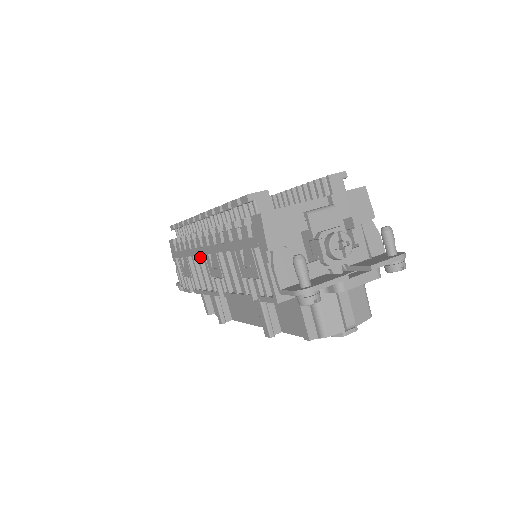
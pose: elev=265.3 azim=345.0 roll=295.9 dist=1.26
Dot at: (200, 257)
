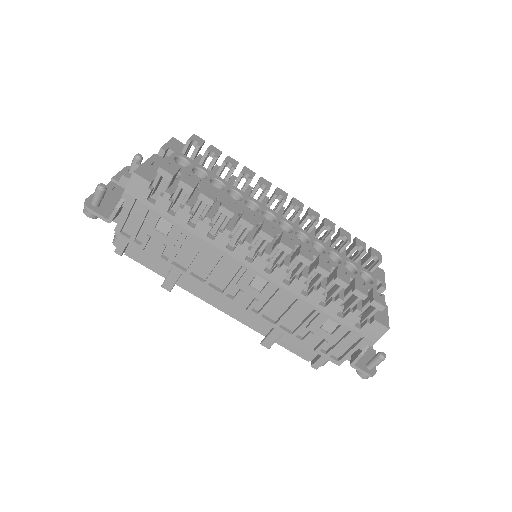
Dot at: (226, 257)
